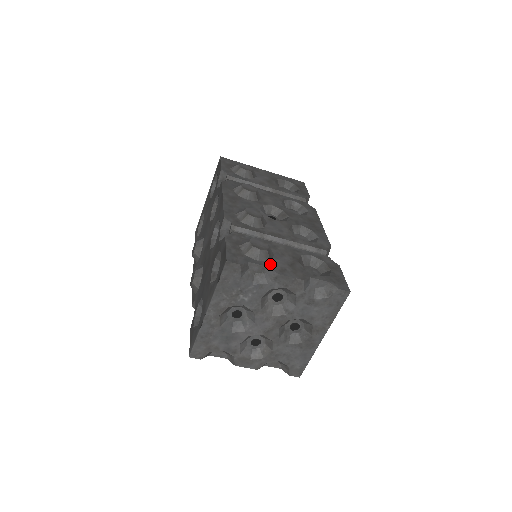
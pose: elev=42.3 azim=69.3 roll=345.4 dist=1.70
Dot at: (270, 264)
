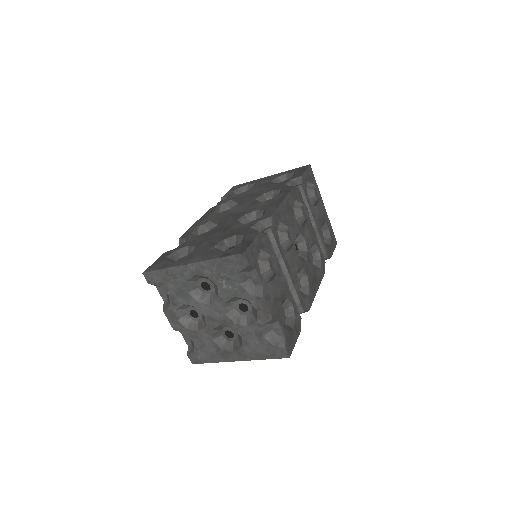
Dot at: (265, 284)
